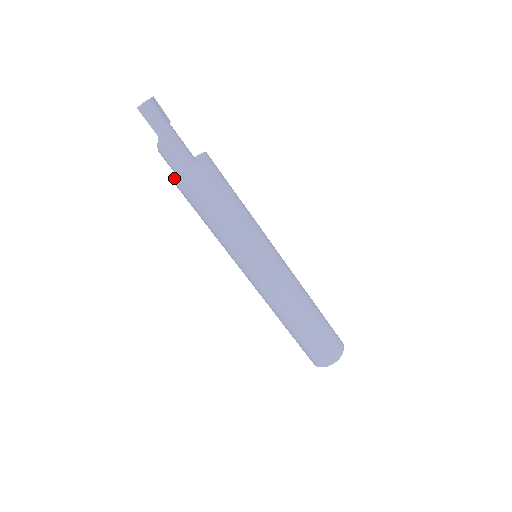
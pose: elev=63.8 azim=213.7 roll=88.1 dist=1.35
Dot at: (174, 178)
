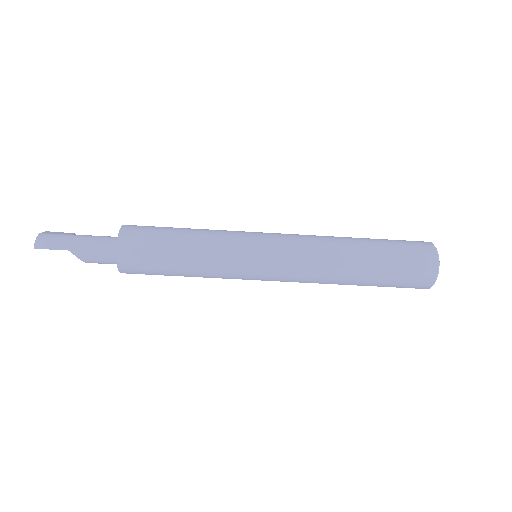
Dot at: (118, 268)
